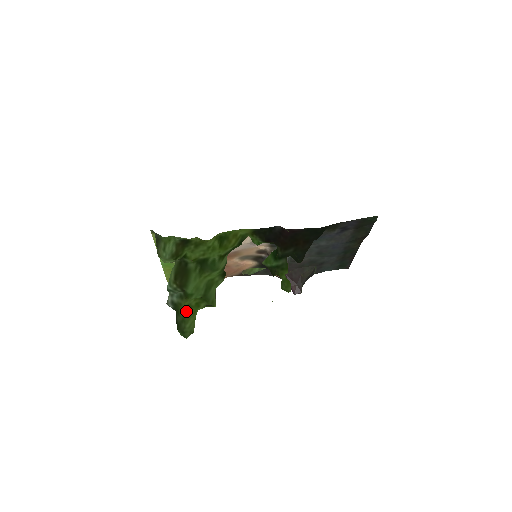
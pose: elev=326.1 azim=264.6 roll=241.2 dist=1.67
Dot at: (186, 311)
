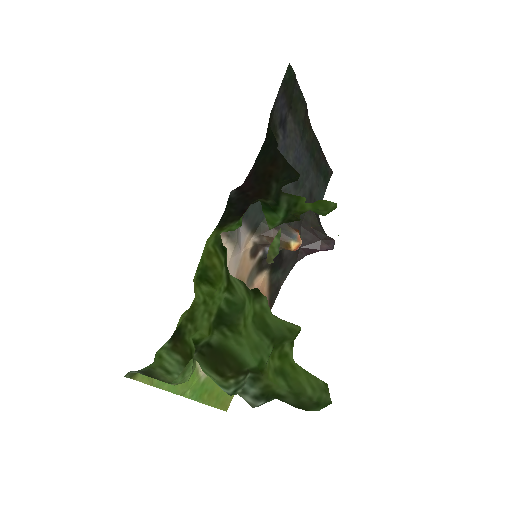
Dot at: (283, 382)
